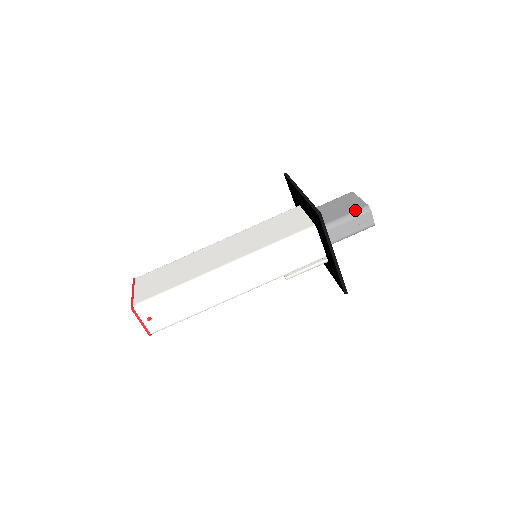
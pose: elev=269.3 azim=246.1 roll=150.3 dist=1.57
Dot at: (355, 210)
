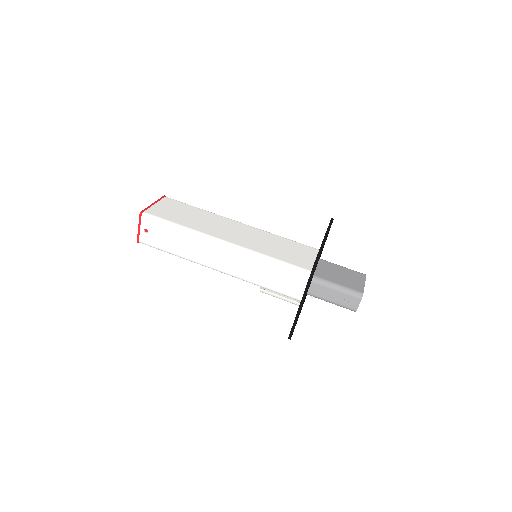
Dot at: (351, 288)
